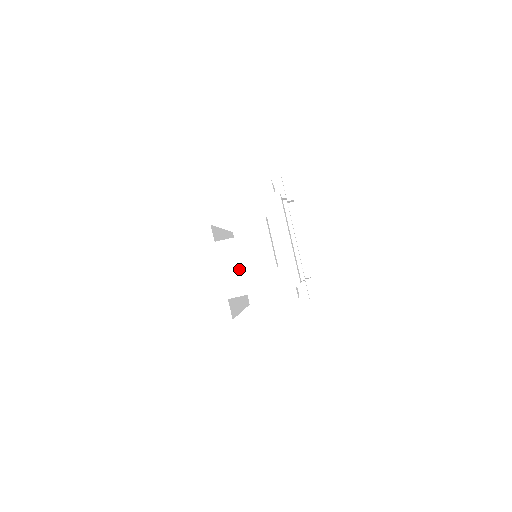
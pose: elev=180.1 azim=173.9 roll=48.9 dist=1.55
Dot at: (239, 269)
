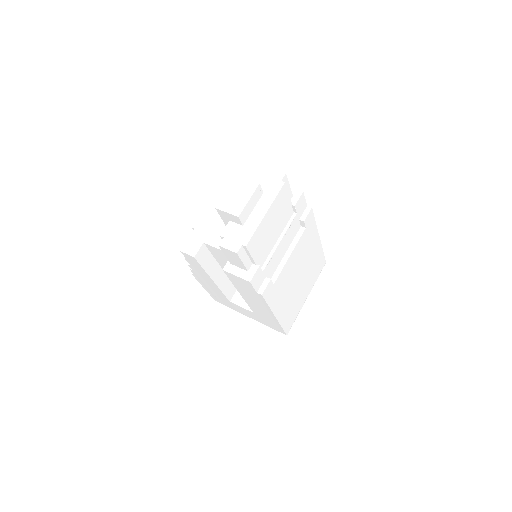
Dot at: occluded
